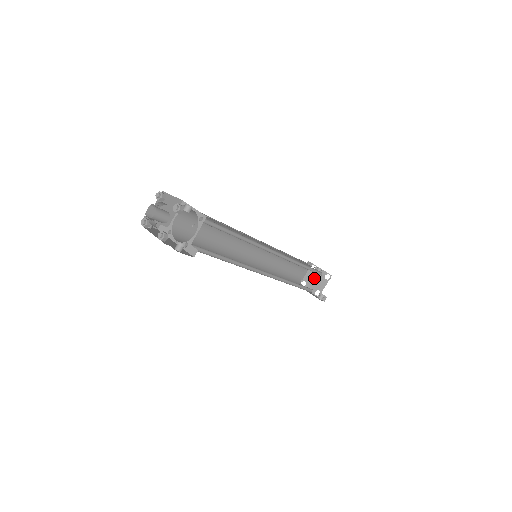
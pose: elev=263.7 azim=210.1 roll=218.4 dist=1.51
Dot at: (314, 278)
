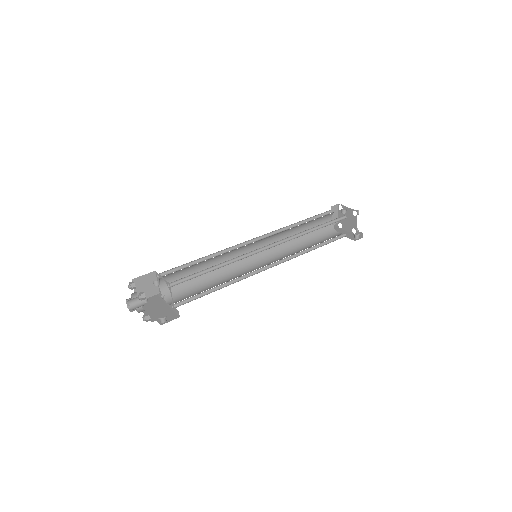
Dot at: occluded
